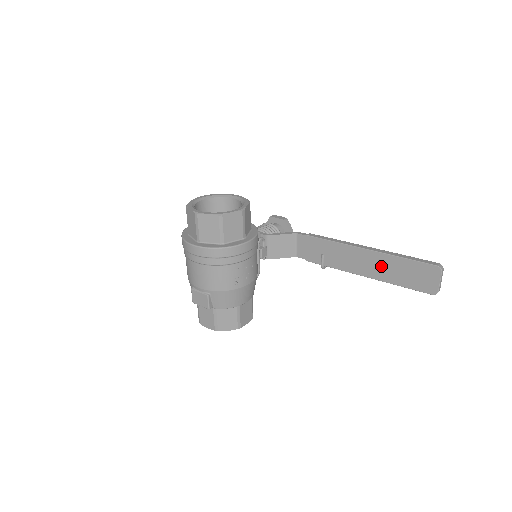
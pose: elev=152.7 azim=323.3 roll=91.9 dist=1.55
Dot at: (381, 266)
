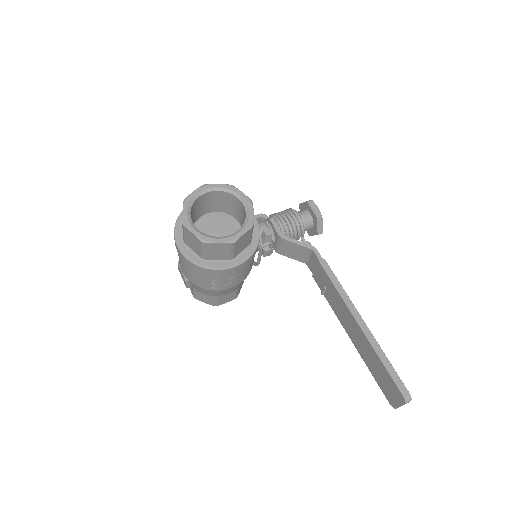
Dot at: (363, 346)
